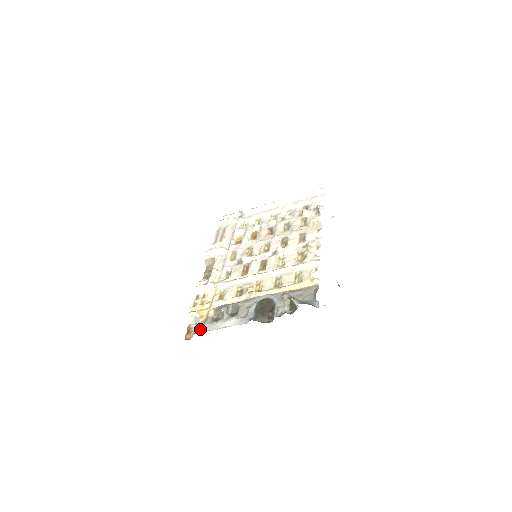
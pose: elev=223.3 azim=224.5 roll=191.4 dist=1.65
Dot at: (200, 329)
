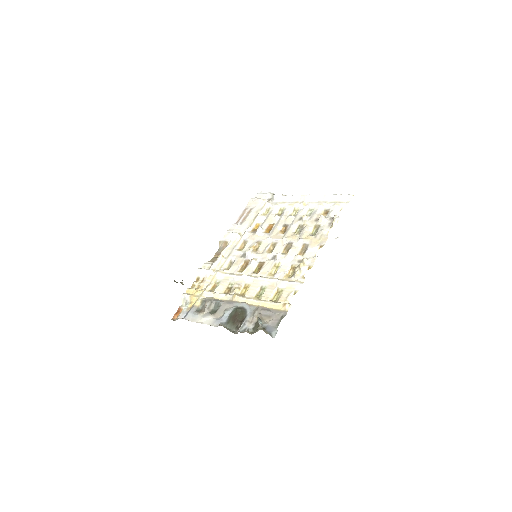
Dot at: (184, 315)
